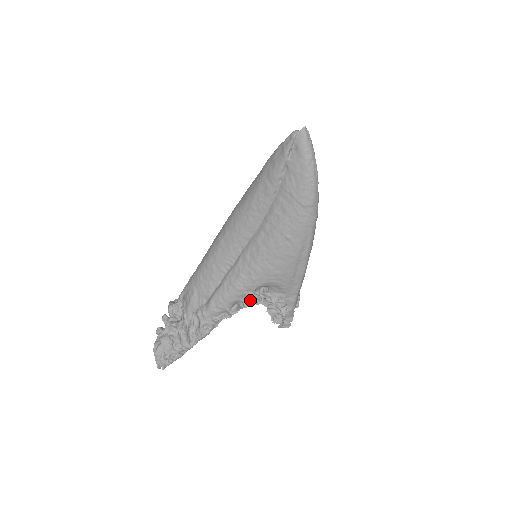
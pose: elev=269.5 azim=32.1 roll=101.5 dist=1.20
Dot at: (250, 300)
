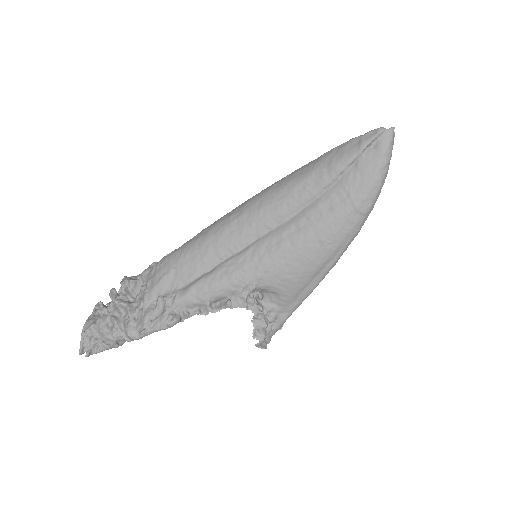
Dot at: (241, 301)
